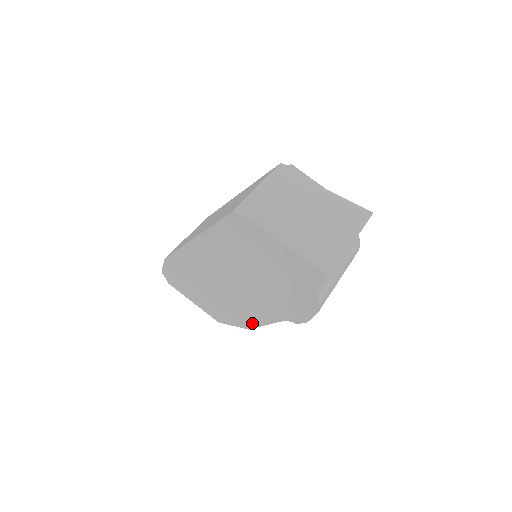
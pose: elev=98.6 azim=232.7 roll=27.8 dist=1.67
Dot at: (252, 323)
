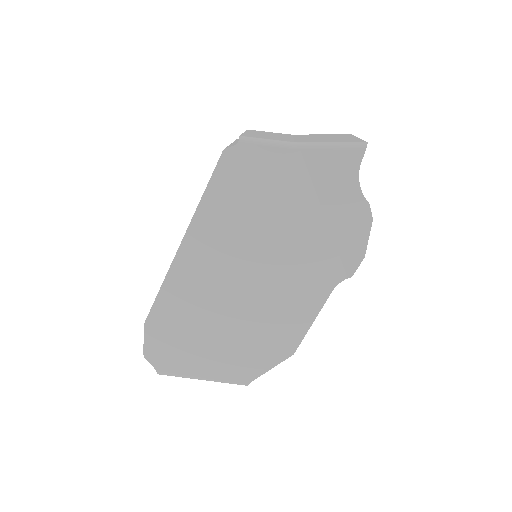
Dot at: (295, 336)
